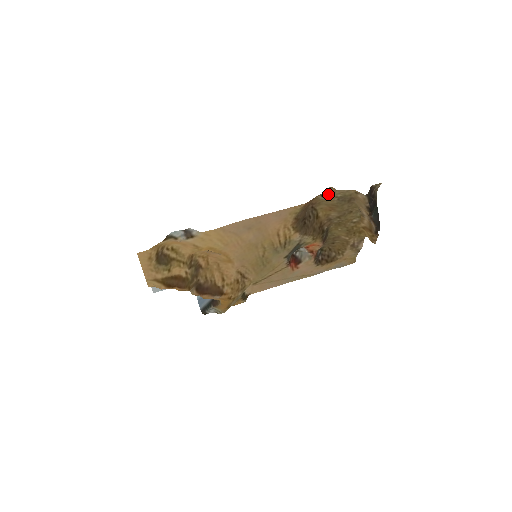
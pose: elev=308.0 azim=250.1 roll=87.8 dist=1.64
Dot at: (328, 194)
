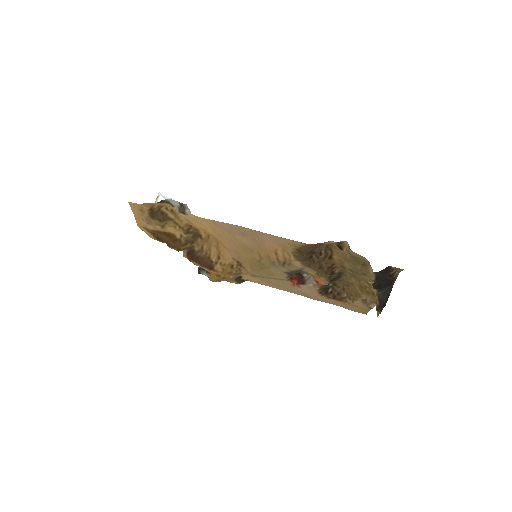
Dot at: (344, 246)
